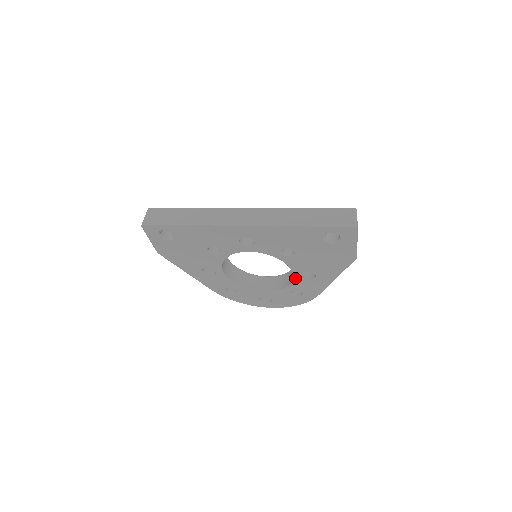
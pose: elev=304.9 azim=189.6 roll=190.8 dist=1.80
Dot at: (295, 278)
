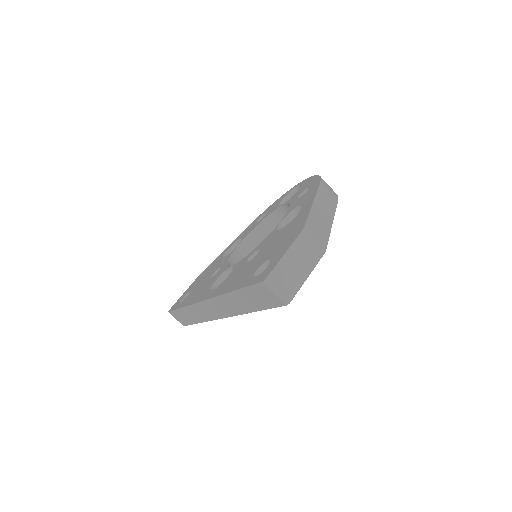
Dot at: occluded
